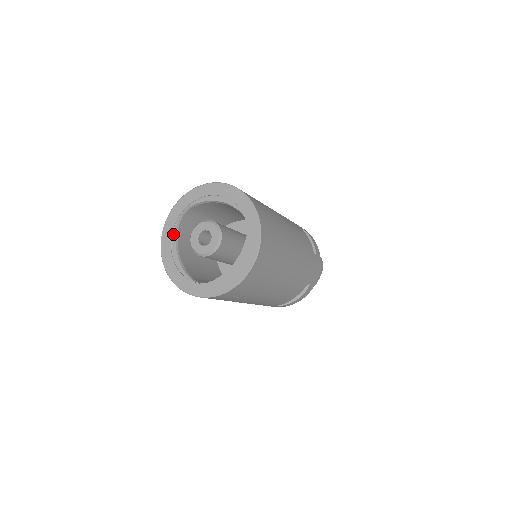
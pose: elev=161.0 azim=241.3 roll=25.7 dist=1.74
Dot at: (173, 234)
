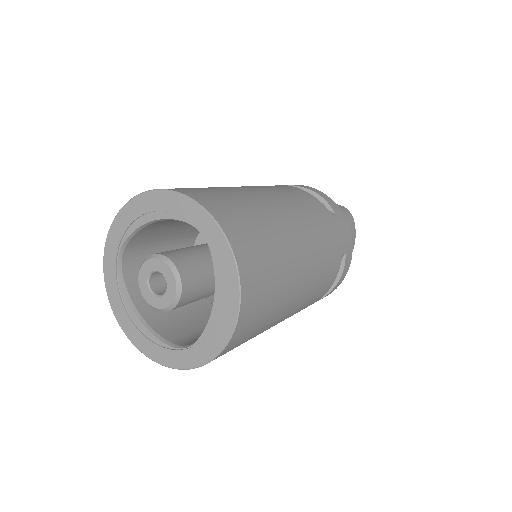
Dot at: (121, 294)
